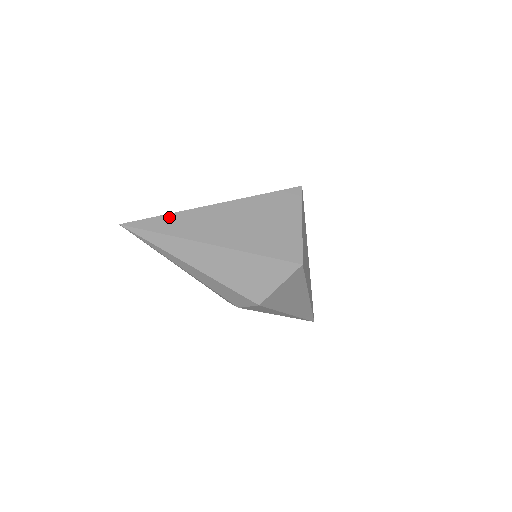
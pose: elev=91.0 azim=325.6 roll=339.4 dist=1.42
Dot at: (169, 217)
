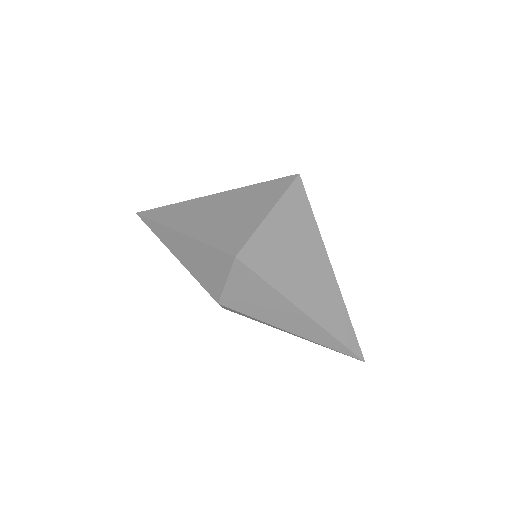
Dot at: (168, 207)
